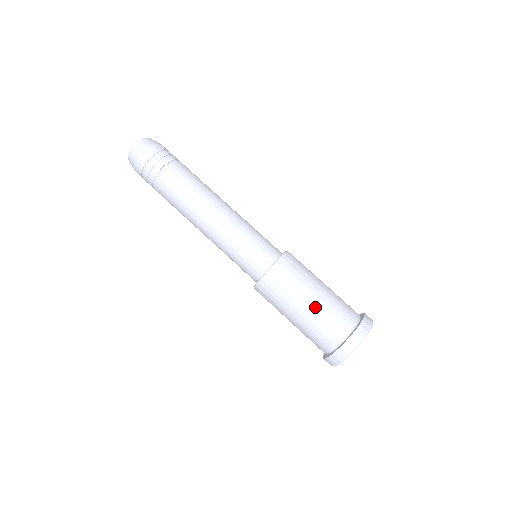
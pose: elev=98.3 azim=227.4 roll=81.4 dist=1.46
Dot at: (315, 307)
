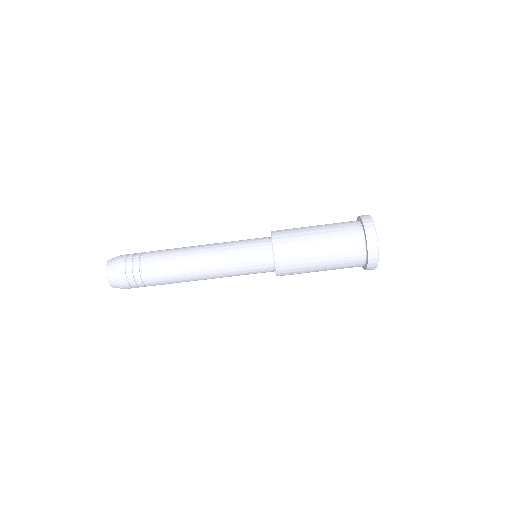
Dot at: (328, 266)
